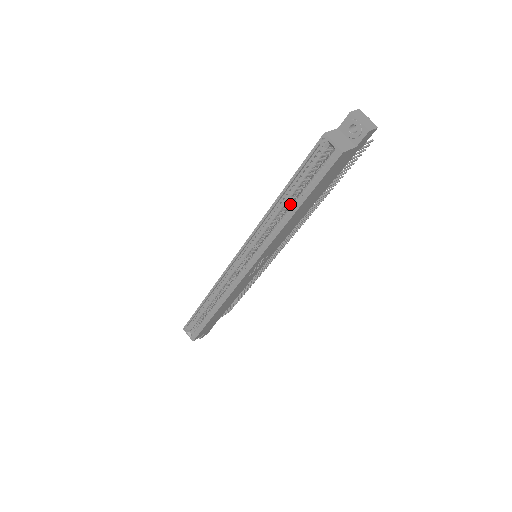
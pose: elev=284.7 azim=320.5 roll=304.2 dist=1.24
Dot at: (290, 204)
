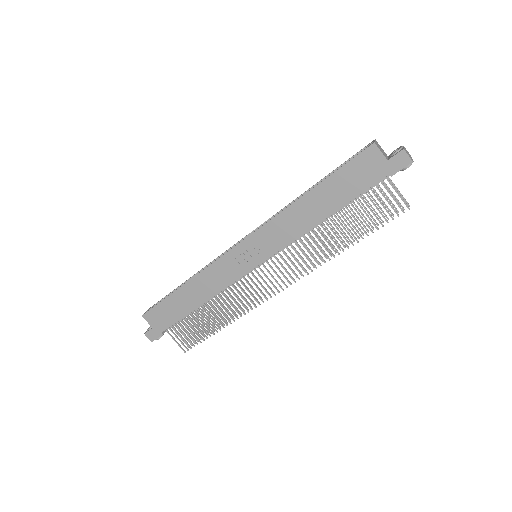
Dot at: occluded
